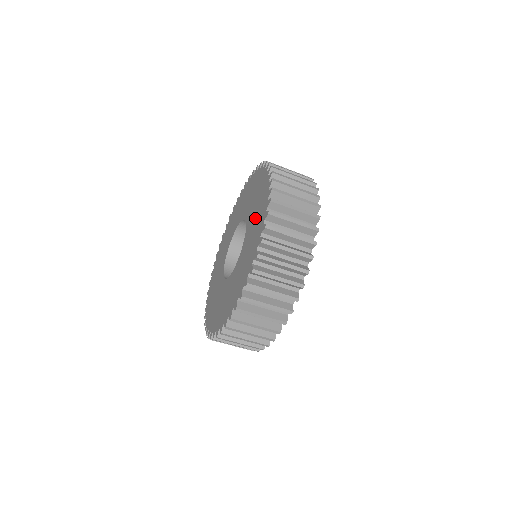
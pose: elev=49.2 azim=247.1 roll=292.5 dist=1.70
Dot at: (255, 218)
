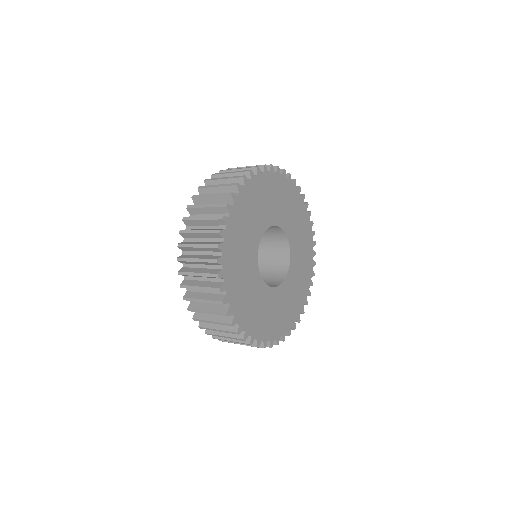
Dot at: occluded
